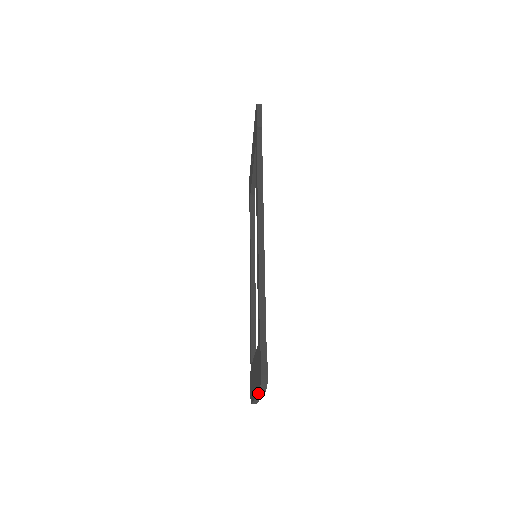
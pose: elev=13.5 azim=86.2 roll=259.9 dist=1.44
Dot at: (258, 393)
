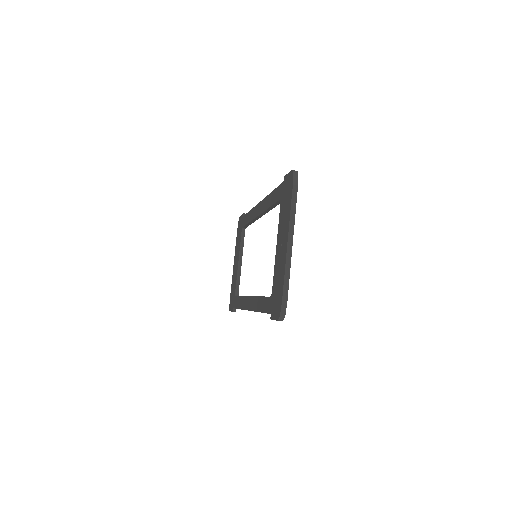
Dot at: (291, 203)
